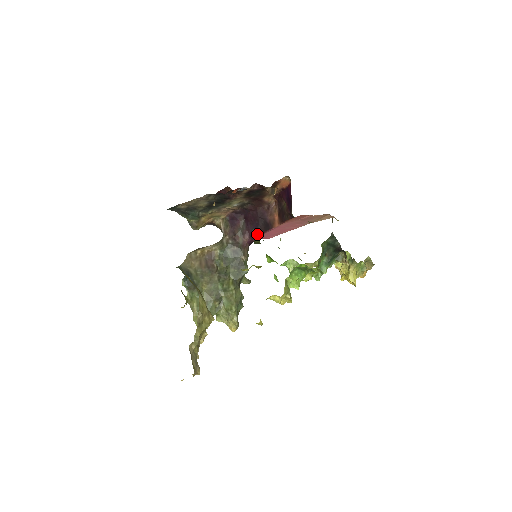
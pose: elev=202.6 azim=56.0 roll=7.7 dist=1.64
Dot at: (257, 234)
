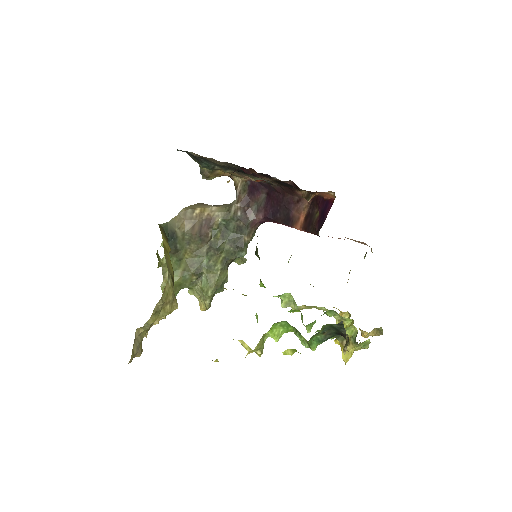
Dot at: (273, 220)
